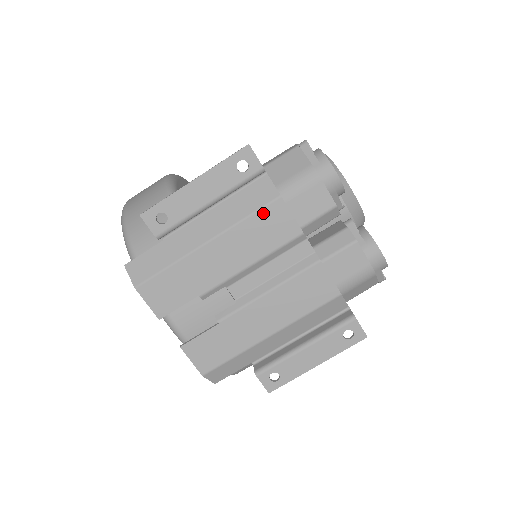
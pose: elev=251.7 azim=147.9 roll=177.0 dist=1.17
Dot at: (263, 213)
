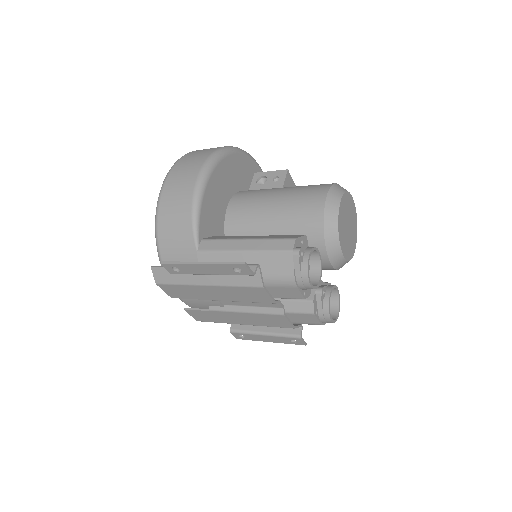
Dot at: (249, 289)
